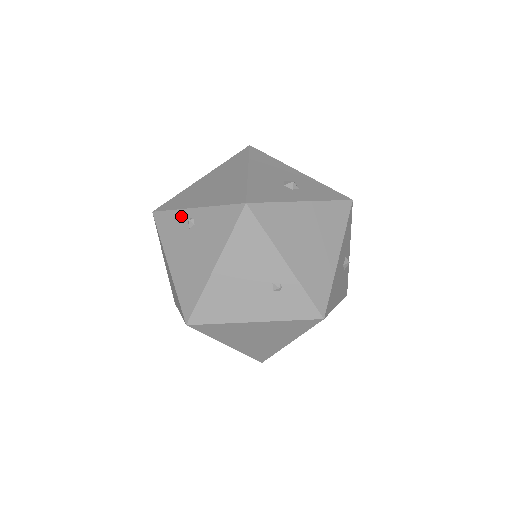
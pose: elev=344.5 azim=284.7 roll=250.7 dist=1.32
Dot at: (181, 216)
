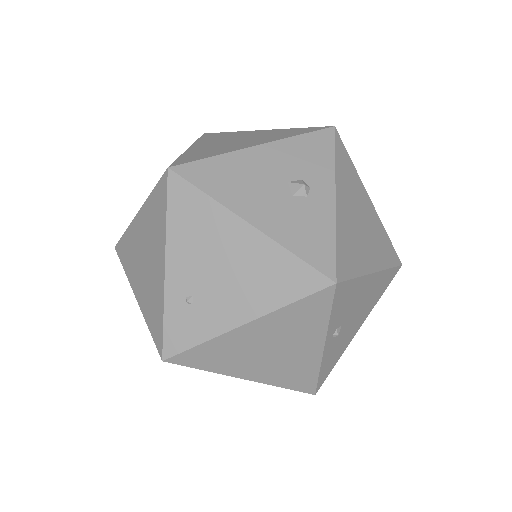
Dot at: occluded
